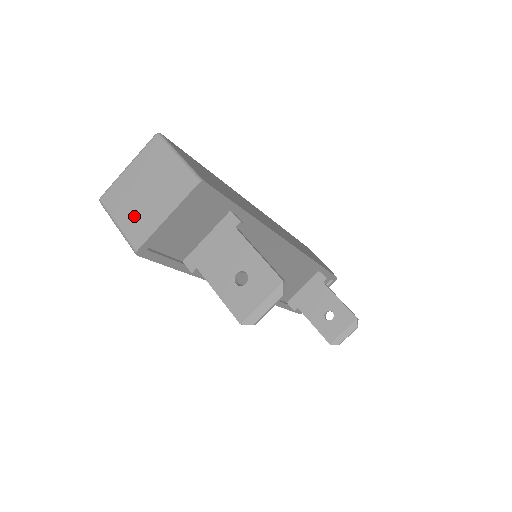
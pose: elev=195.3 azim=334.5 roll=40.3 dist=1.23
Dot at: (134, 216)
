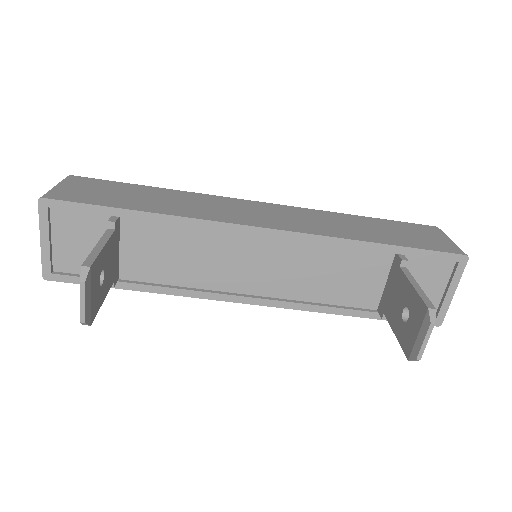
Dot at: occluded
